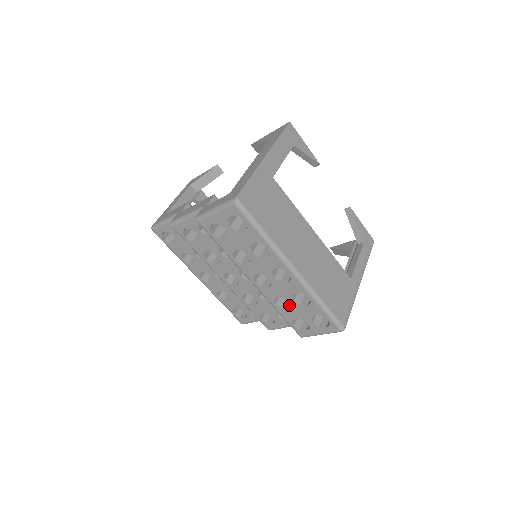
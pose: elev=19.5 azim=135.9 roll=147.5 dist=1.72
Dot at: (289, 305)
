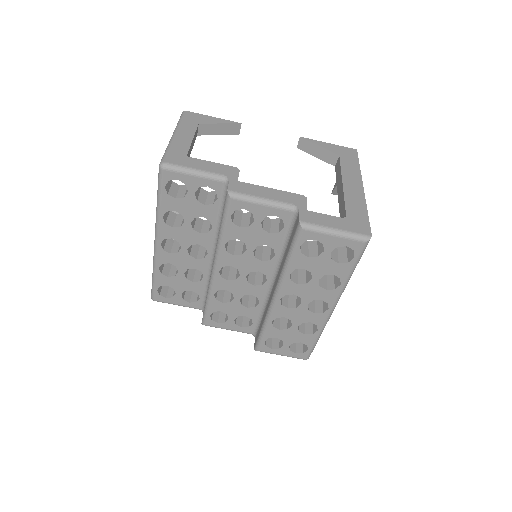
Dot at: (279, 324)
